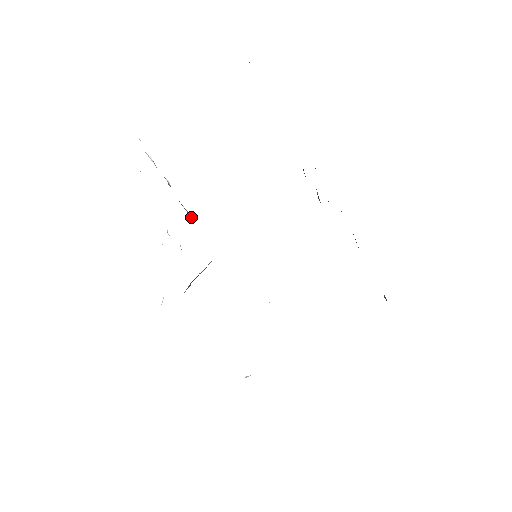
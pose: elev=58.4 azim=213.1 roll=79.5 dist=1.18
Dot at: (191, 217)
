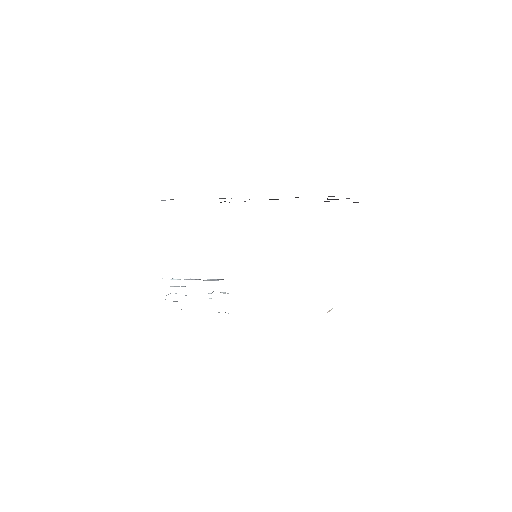
Dot at: (216, 280)
